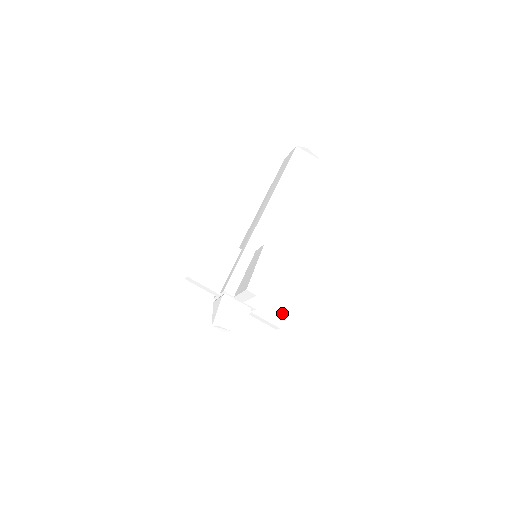
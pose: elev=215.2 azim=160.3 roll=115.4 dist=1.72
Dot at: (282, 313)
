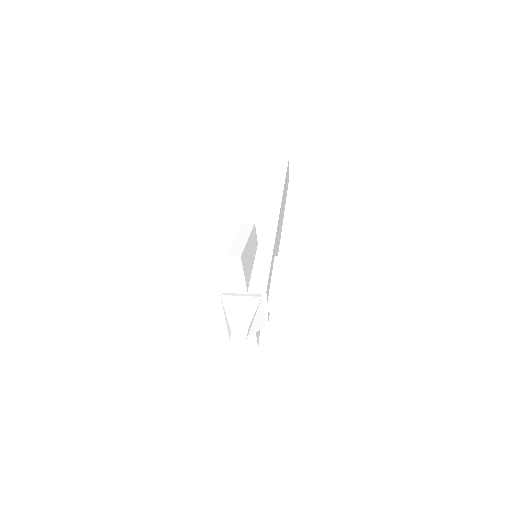
Dot at: (309, 291)
